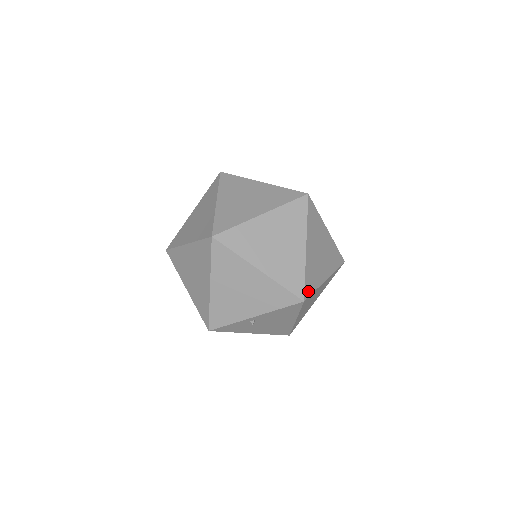
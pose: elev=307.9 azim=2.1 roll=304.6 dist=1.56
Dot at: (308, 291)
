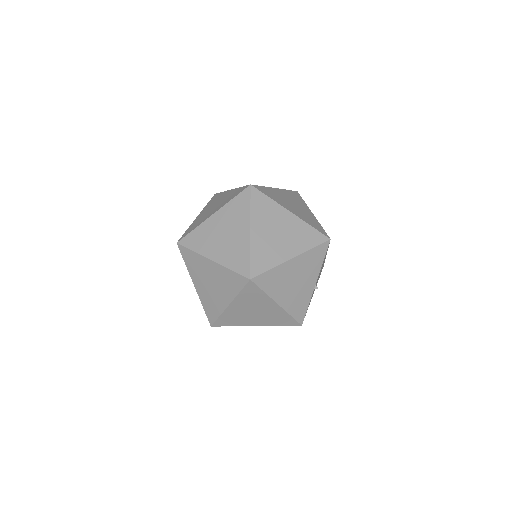
Dot at: (323, 232)
